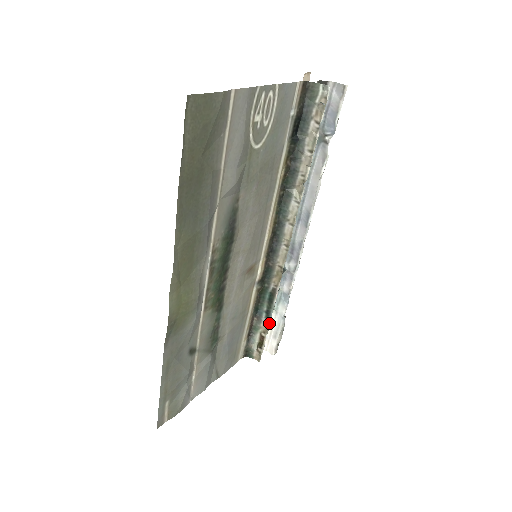
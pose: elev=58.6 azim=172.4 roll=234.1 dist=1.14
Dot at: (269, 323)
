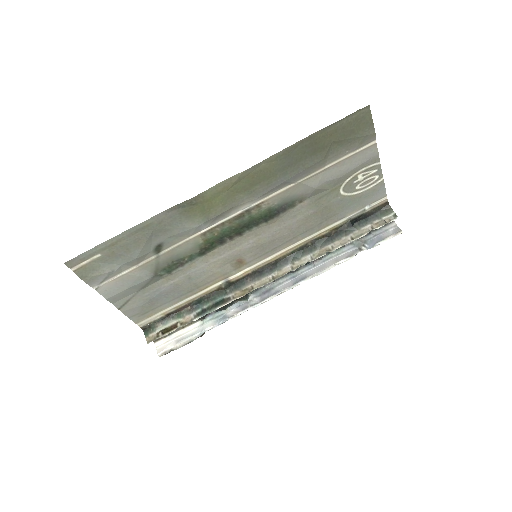
Dot at: (194, 320)
